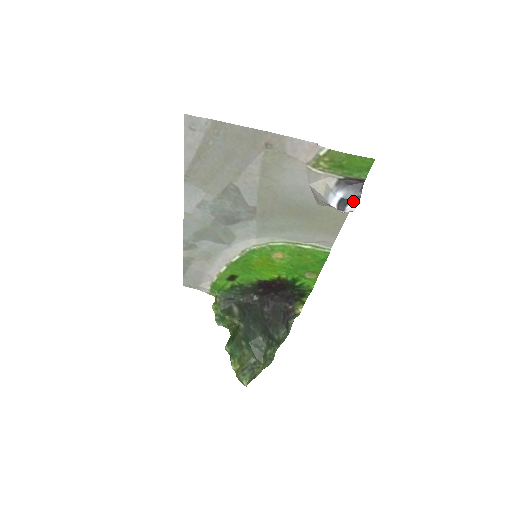
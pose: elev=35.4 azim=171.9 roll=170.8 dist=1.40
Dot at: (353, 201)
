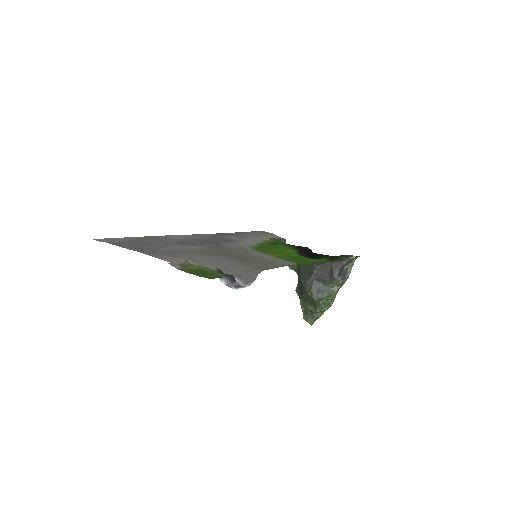
Dot at: (234, 289)
